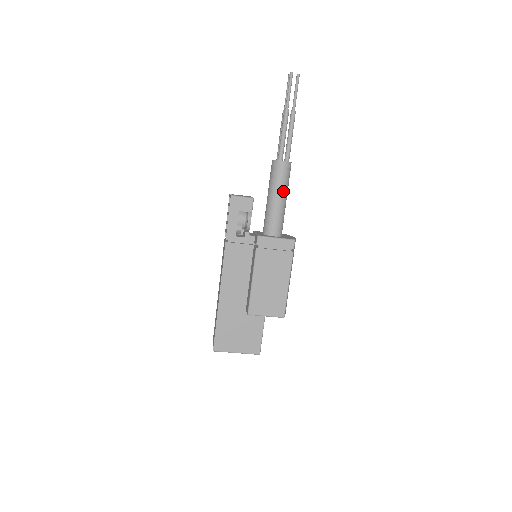
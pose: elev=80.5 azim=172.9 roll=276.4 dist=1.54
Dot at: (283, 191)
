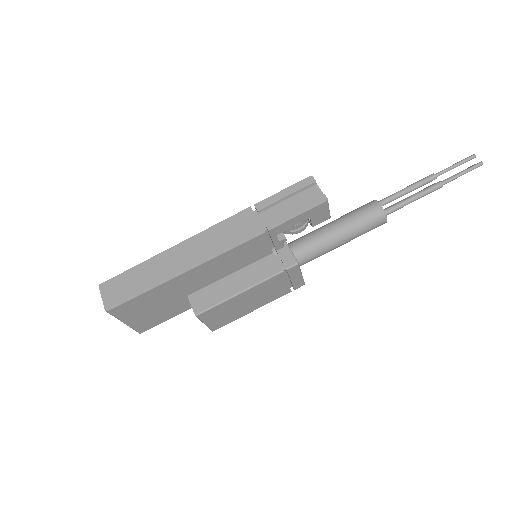
Dot at: occluded
